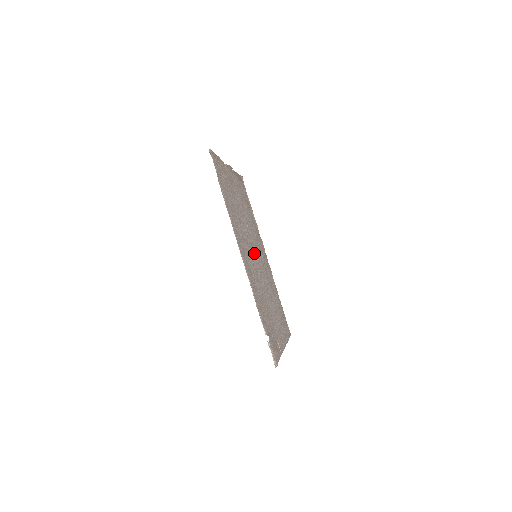
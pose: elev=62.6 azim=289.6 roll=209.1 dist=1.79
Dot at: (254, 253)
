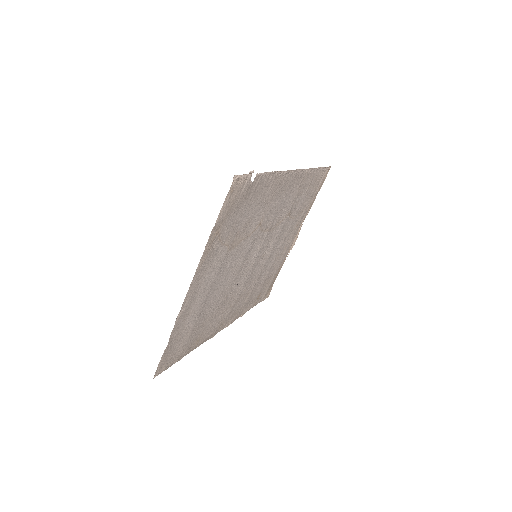
Dot at: (261, 248)
